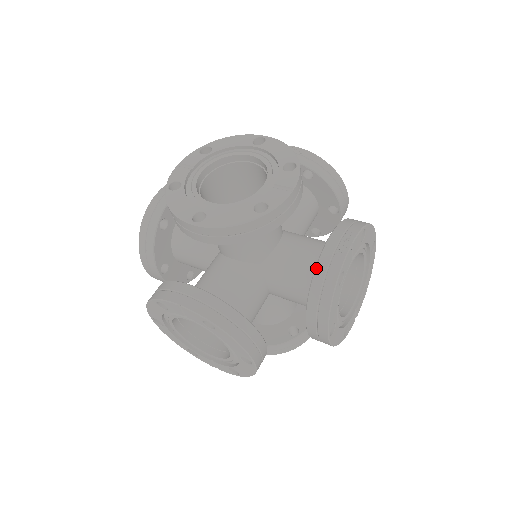
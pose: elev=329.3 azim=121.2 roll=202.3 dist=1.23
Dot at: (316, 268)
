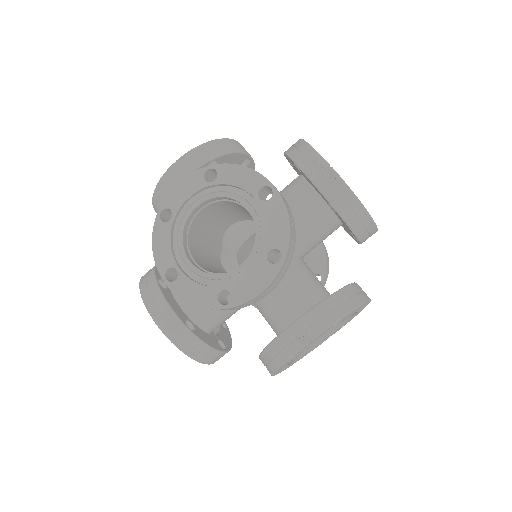
Dot at: (272, 342)
